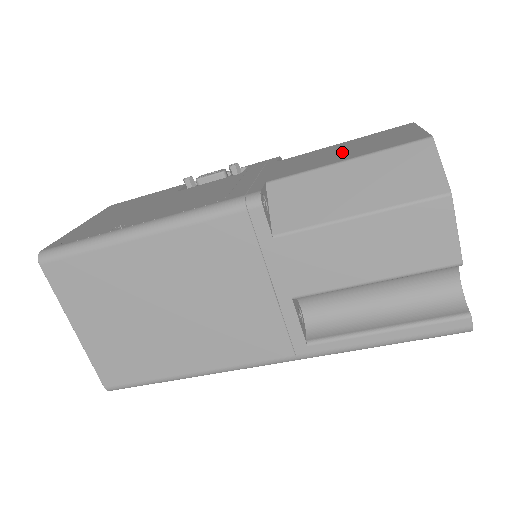
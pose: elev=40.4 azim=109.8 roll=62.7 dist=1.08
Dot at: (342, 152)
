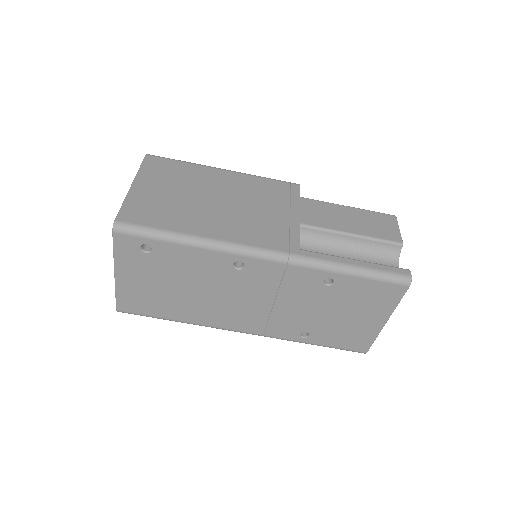
Dot at: occluded
